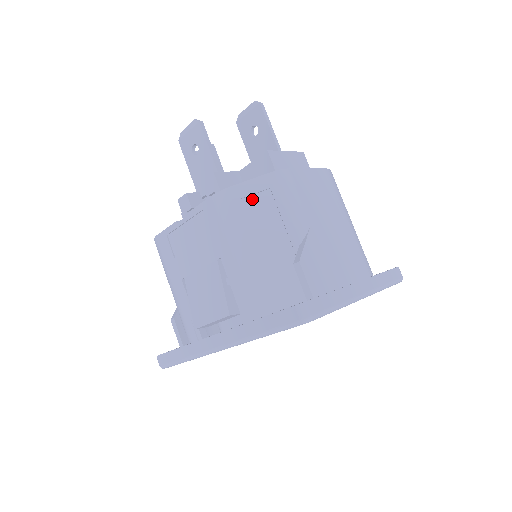
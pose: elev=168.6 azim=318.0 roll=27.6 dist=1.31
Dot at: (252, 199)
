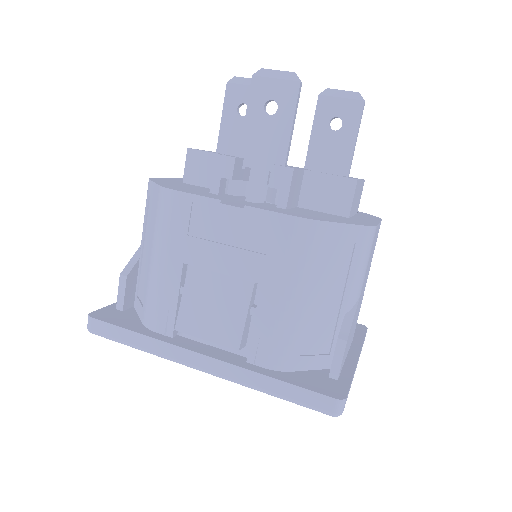
Dot at: (334, 245)
